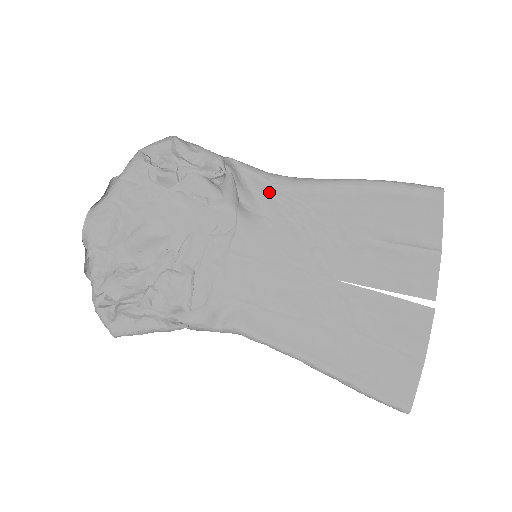
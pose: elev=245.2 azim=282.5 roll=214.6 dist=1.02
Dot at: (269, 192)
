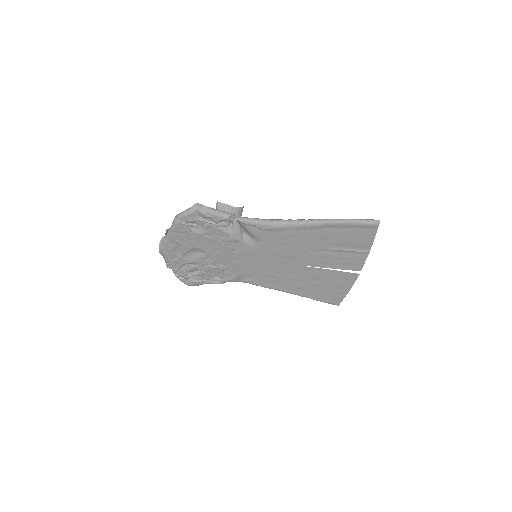
Dot at: (260, 232)
